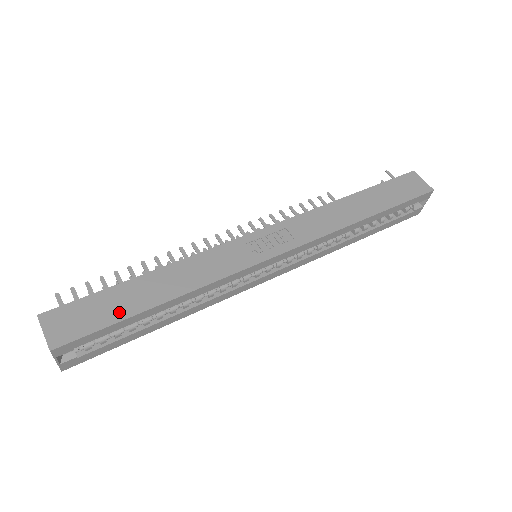
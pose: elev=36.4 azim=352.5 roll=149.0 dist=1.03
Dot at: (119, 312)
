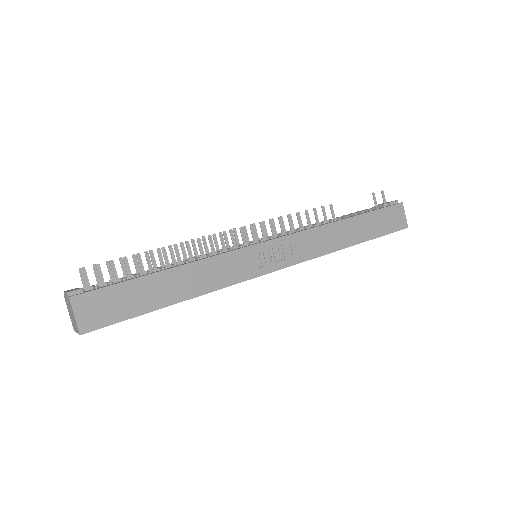
Dot at: (141, 306)
